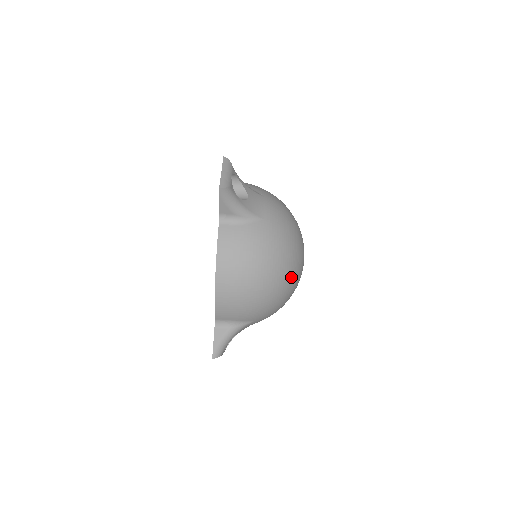
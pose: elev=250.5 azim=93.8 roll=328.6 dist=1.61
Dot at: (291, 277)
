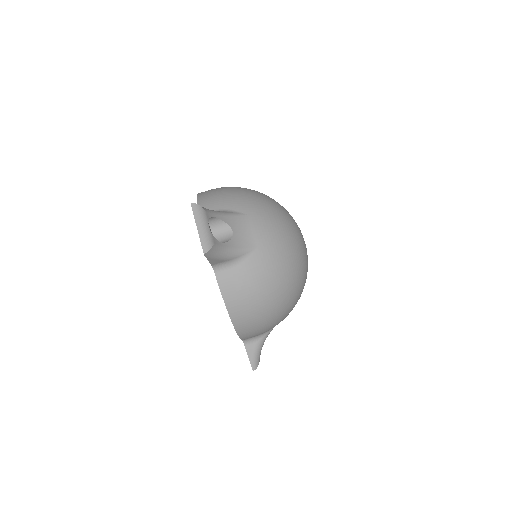
Dot at: (301, 280)
